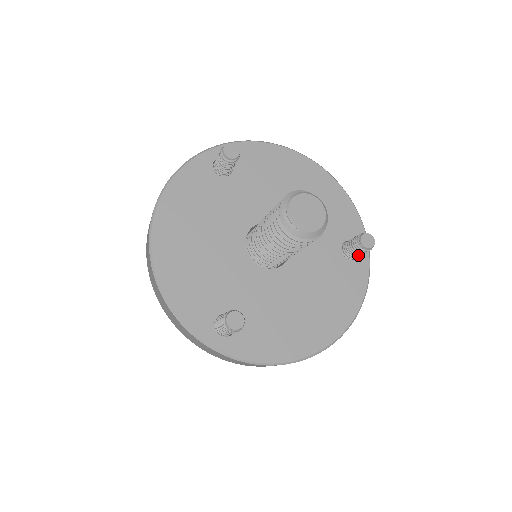
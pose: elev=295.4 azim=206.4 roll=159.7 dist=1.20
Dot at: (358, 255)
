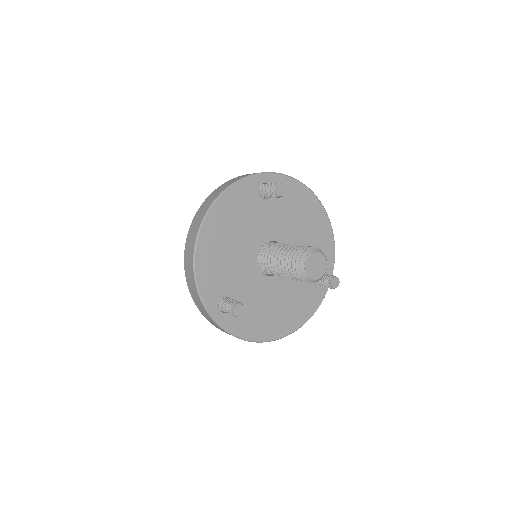
Dot at: (323, 286)
